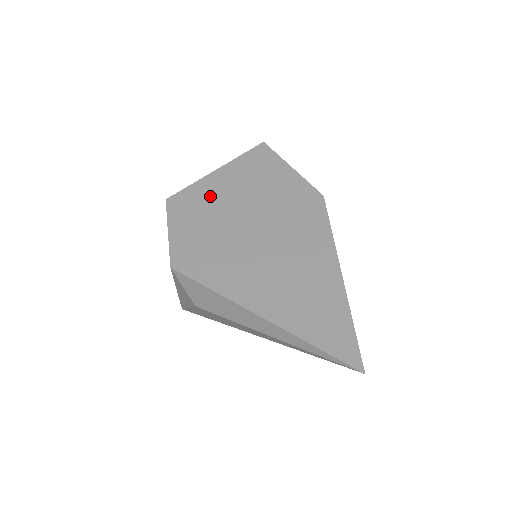
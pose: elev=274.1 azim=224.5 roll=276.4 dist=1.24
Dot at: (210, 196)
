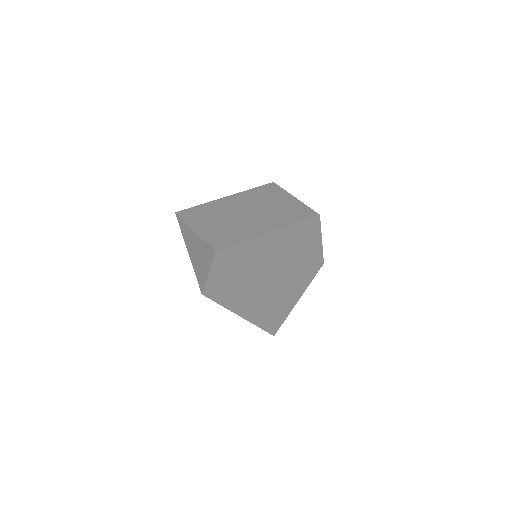
Dot at: (251, 254)
